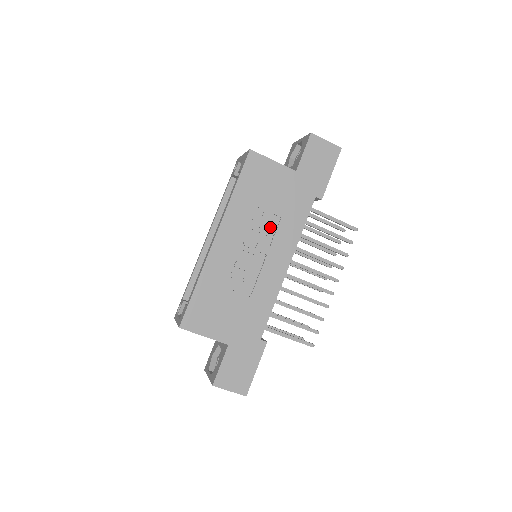
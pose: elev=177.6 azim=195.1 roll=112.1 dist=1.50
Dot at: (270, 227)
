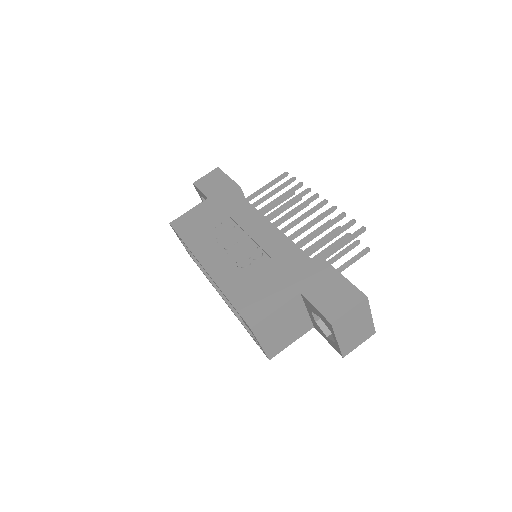
Dot at: (230, 226)
